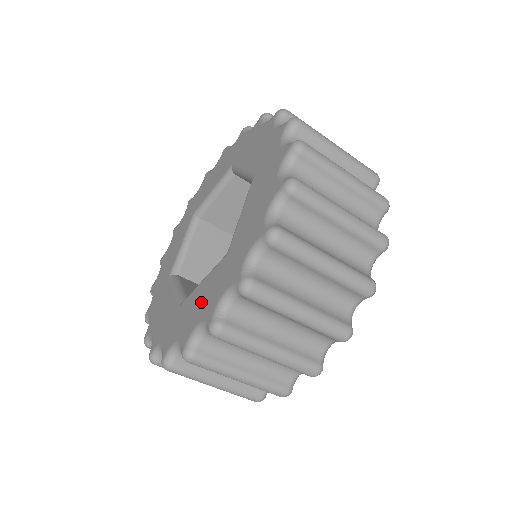
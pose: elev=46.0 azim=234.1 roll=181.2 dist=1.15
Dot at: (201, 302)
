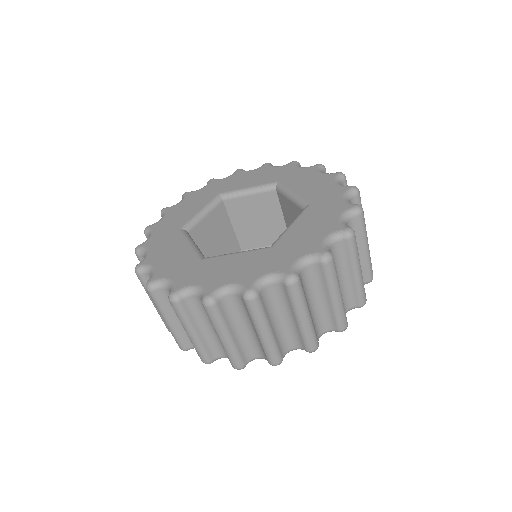
Dot at: (235, 269)
